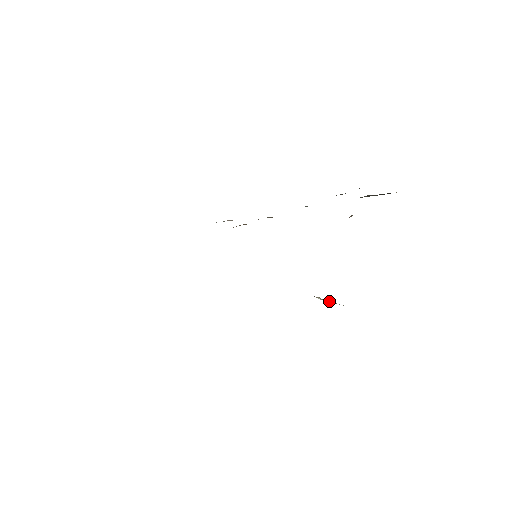
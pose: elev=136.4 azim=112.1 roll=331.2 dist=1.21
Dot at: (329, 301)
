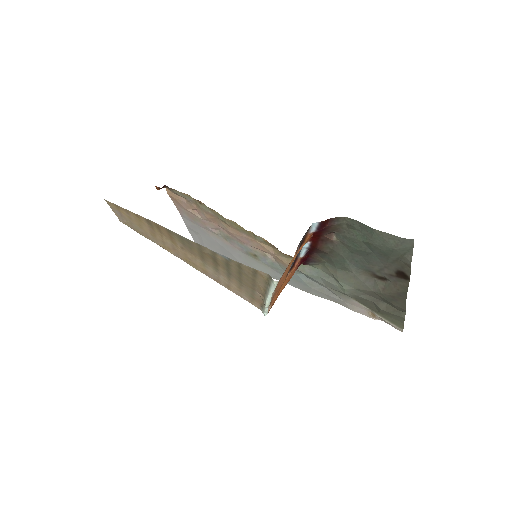
Dot at: (265, 295)
